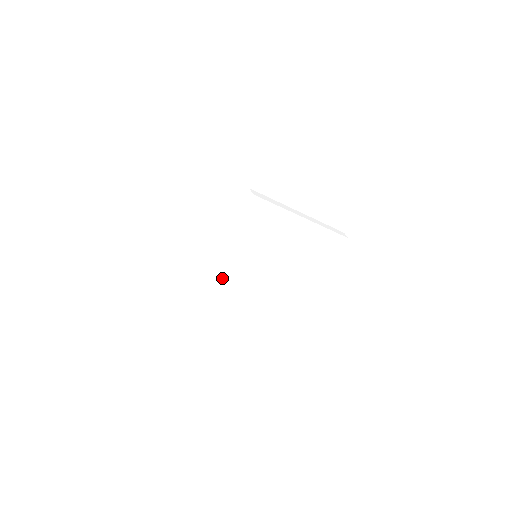
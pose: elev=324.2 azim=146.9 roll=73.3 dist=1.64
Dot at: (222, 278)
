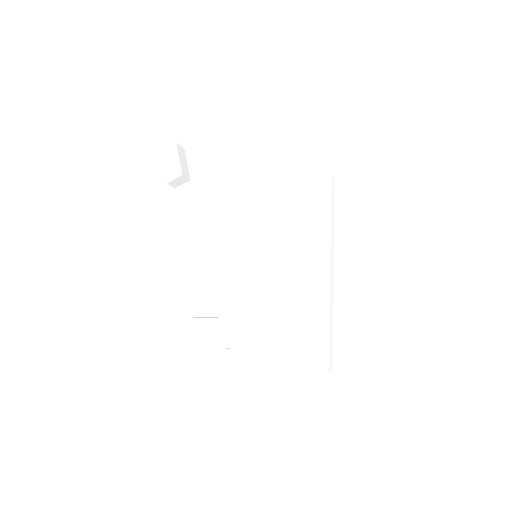
Dot at: (217, 233)
